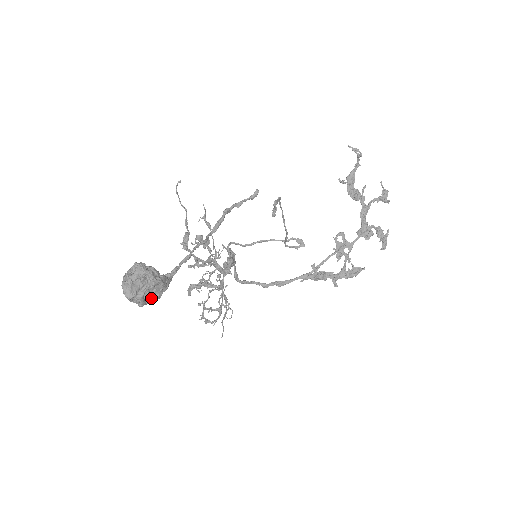
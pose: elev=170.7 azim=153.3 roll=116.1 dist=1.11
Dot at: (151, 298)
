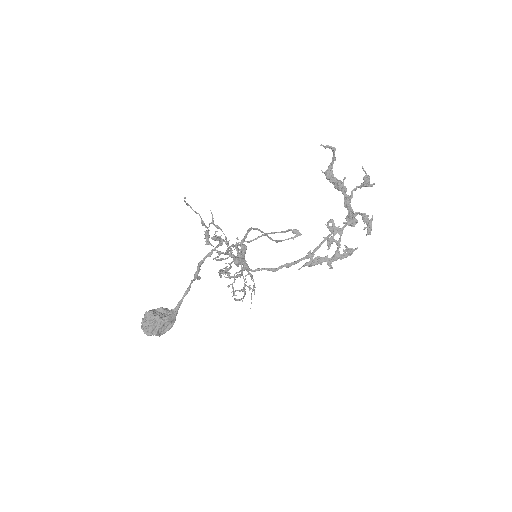
Dot at: (166, 329)
